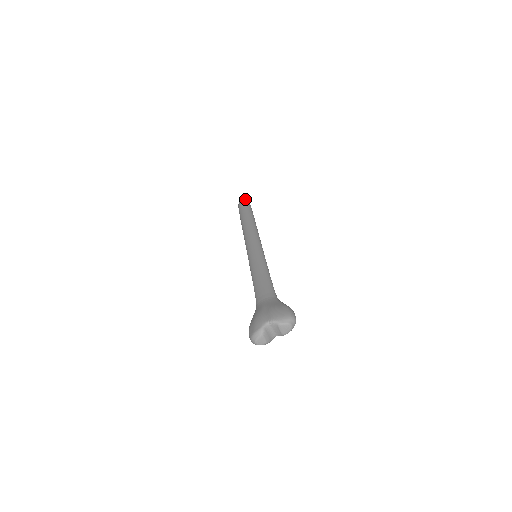
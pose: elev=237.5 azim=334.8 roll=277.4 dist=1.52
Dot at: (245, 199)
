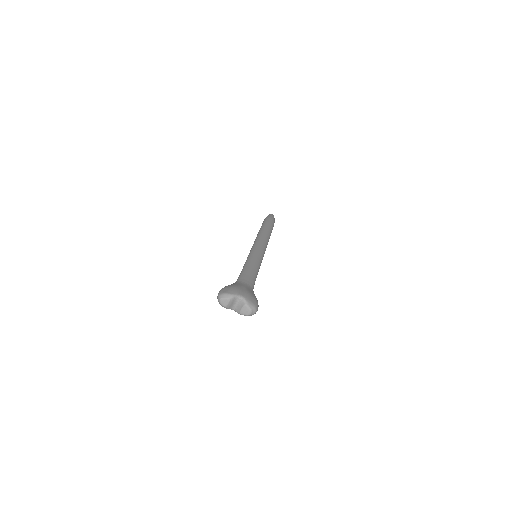
Dot at: (274, 219)
